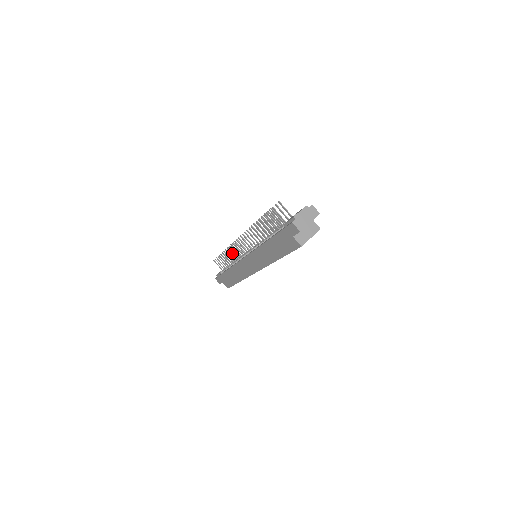
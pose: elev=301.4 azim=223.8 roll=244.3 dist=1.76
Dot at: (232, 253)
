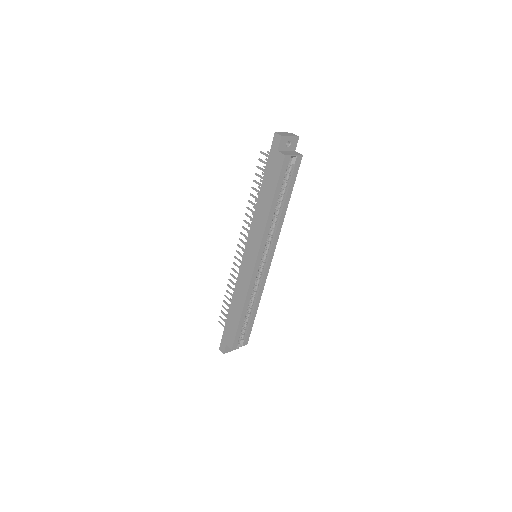
Dot at: (235, 277)
